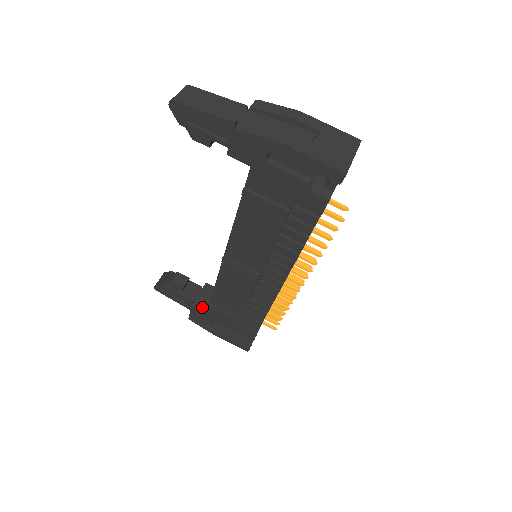
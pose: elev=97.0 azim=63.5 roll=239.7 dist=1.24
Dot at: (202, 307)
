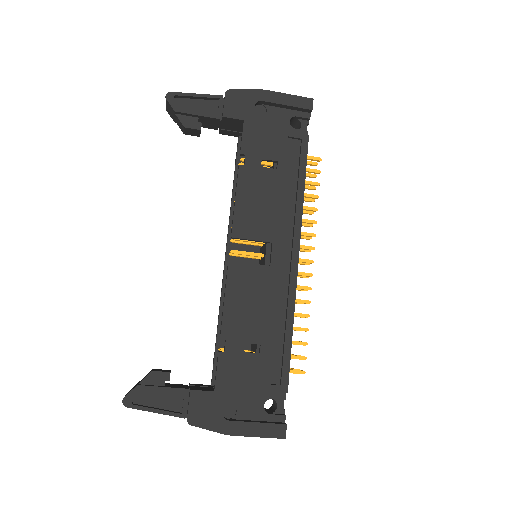
Dot at: (231, 134)
